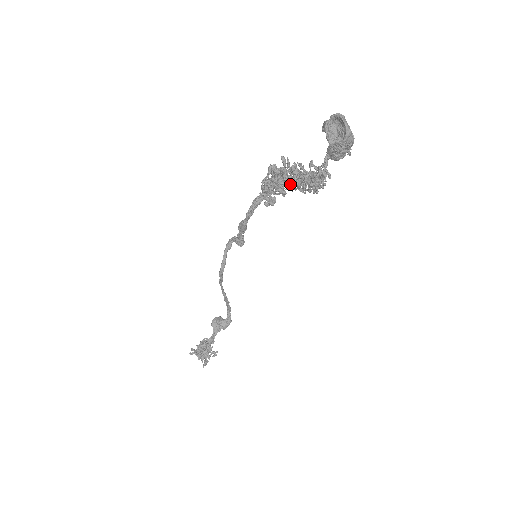
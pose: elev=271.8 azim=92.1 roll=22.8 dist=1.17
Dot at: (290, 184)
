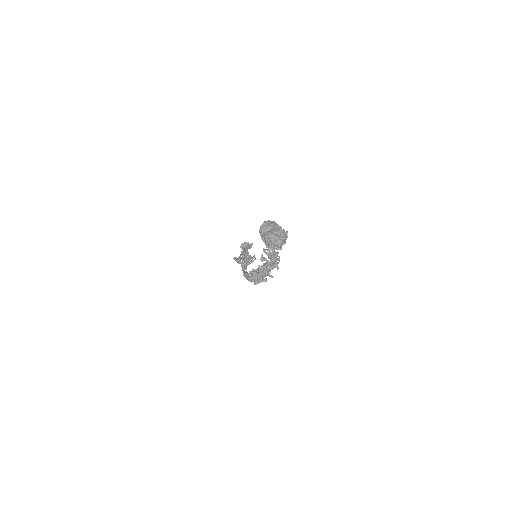
Dot at: occluded
